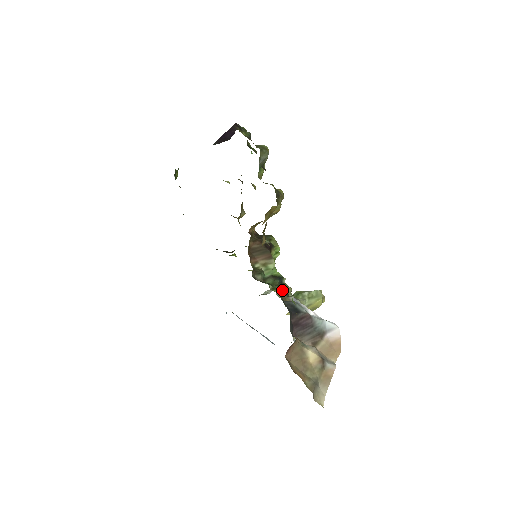
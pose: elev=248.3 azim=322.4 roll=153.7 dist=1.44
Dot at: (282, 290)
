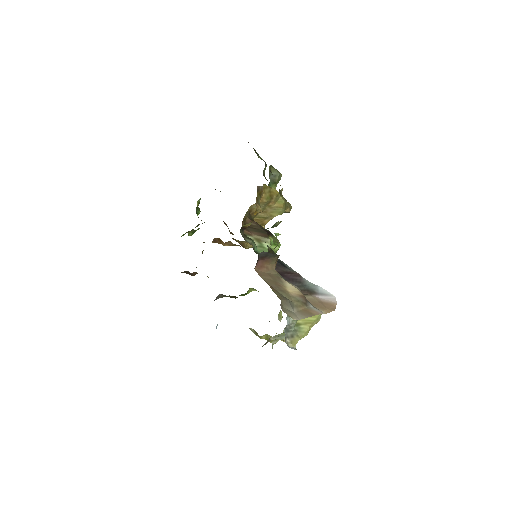
Dot at: (271, 250)
